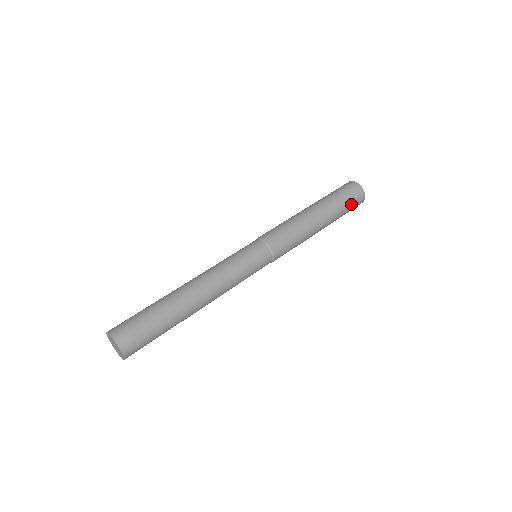
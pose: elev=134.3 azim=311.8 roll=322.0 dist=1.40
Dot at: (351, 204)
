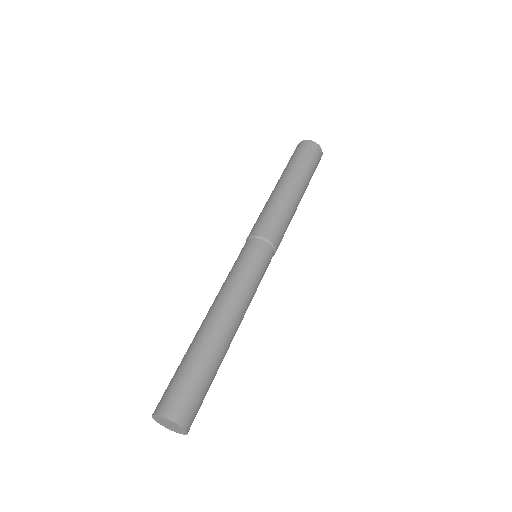
Dot at: (314, 171)
